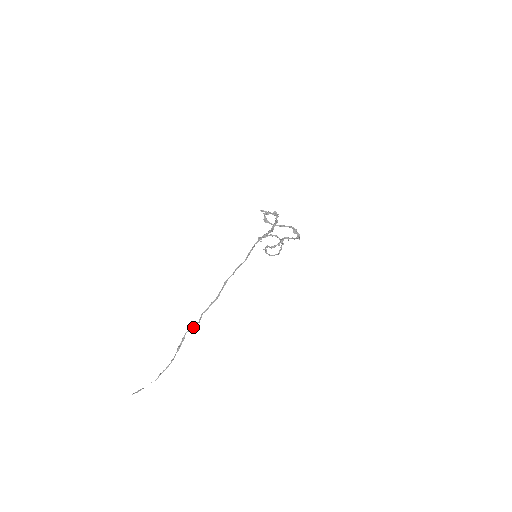
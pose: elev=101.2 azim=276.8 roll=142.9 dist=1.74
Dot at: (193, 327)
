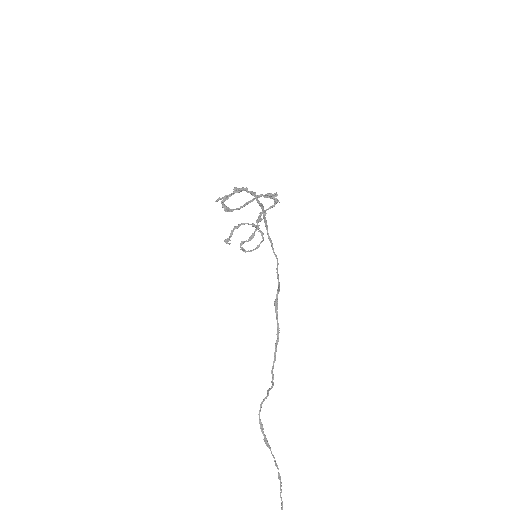
Dot at: (263, 401)
